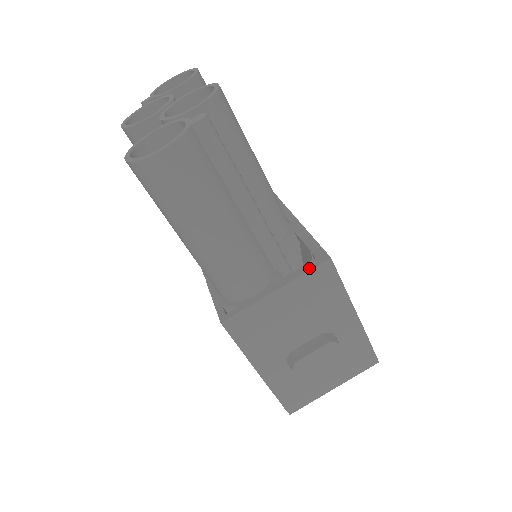
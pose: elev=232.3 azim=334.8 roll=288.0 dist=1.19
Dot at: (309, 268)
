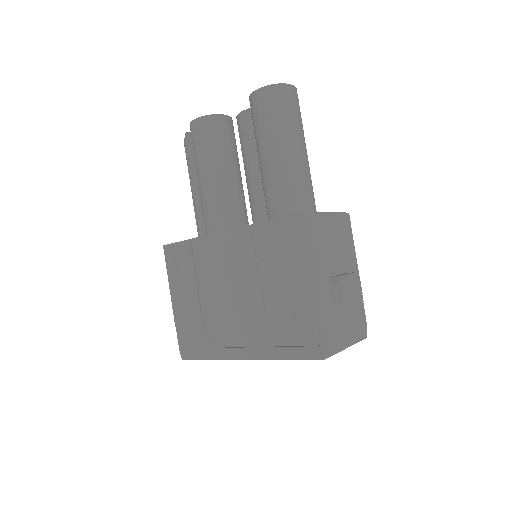
Dot at: (340, 212)
